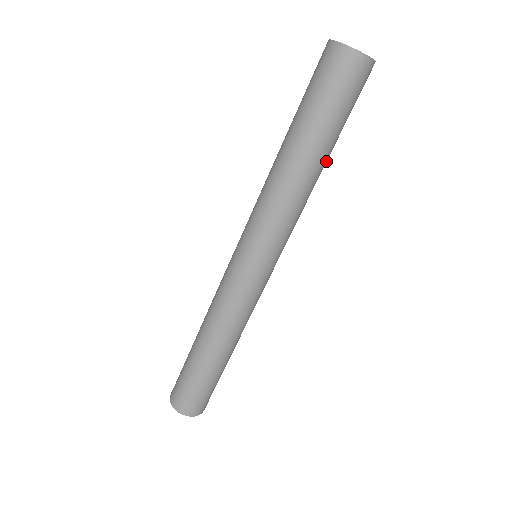
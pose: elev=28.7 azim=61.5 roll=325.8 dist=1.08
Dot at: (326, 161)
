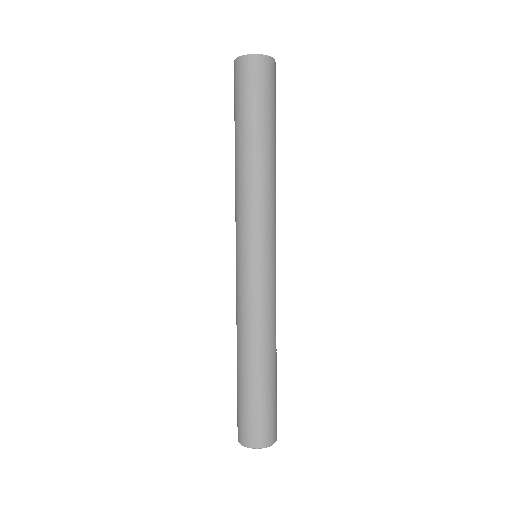
Dot at: (271, 147)
